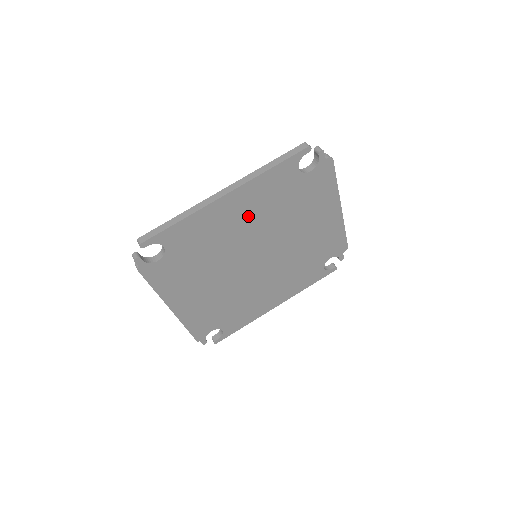
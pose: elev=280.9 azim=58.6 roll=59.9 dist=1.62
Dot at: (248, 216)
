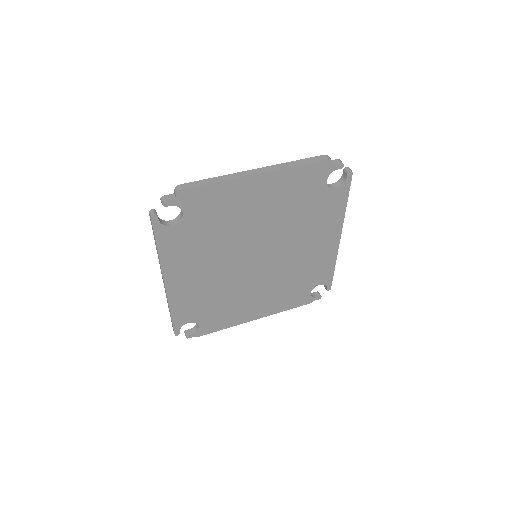
Dot at: (200, 267)
